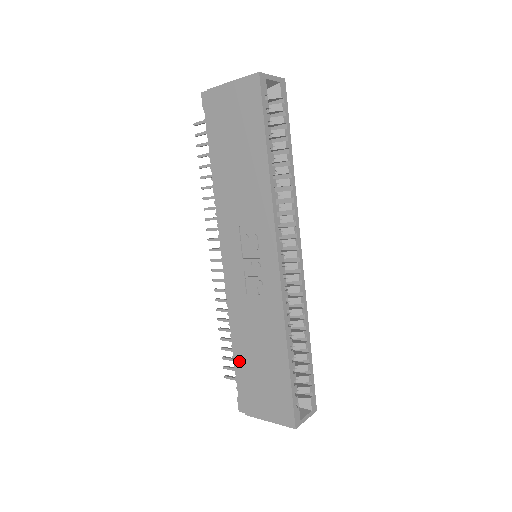
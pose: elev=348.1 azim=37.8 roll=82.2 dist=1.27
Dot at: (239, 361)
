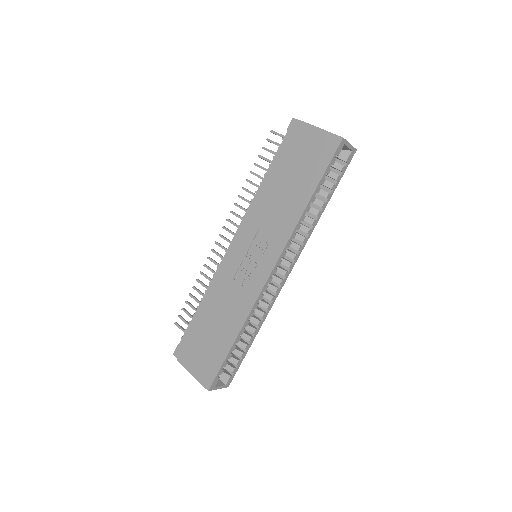
Dot at: (197, 320)
